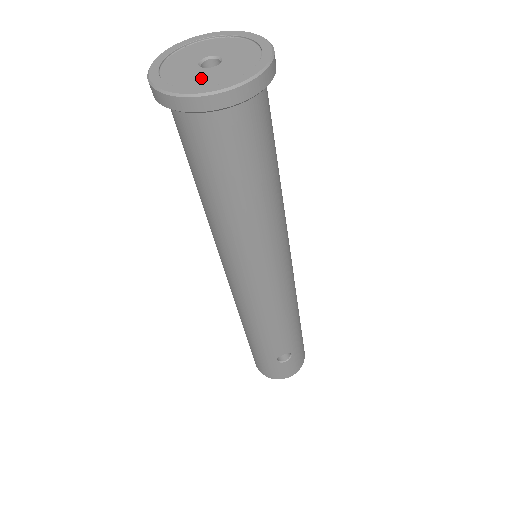
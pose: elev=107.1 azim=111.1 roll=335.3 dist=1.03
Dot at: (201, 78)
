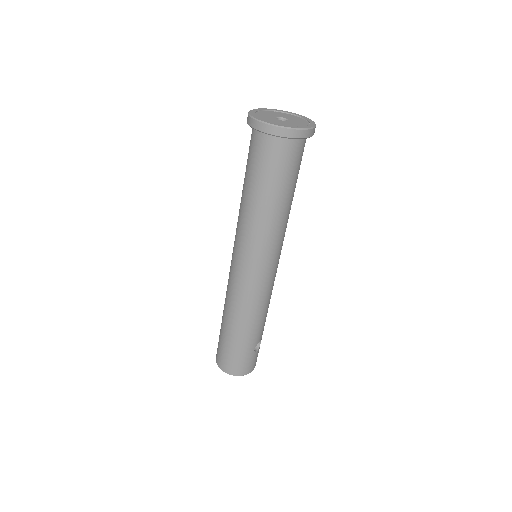
Dot at: (291, 124)
